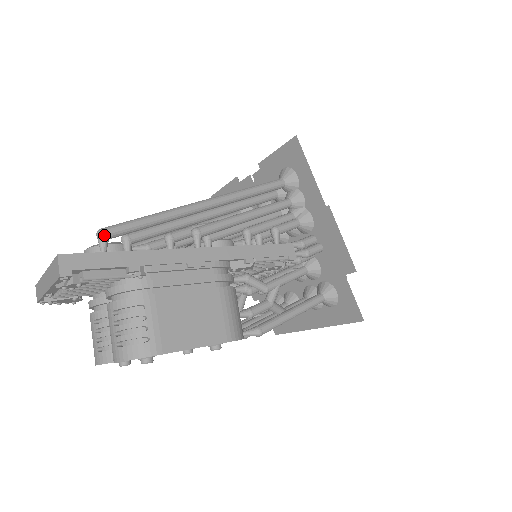
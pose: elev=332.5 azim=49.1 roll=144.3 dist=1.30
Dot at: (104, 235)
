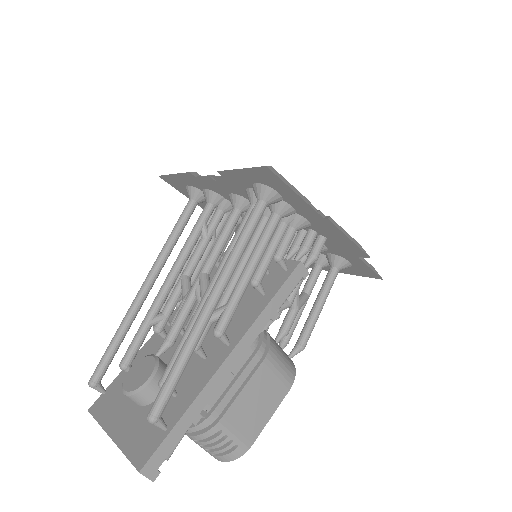
Dot at: (157, 421)
